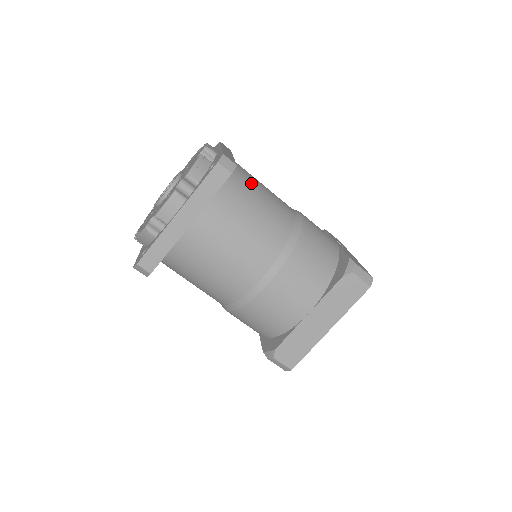
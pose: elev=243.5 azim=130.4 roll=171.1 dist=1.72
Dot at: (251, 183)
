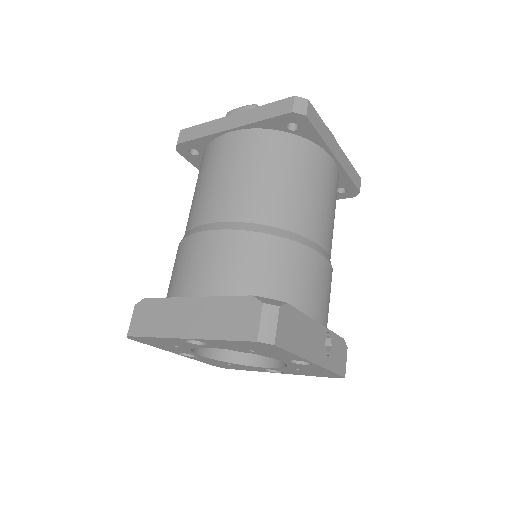
Dot at: (314, 172)
